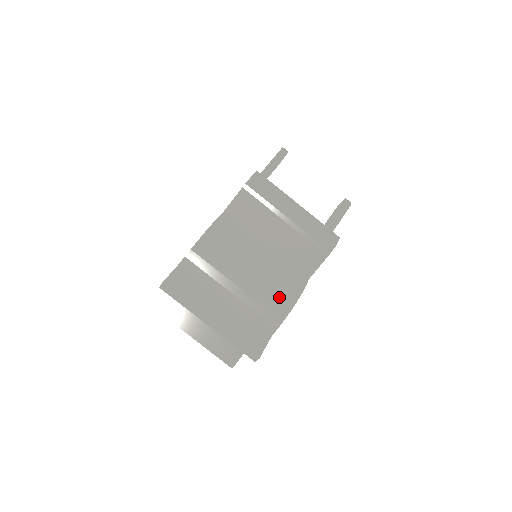
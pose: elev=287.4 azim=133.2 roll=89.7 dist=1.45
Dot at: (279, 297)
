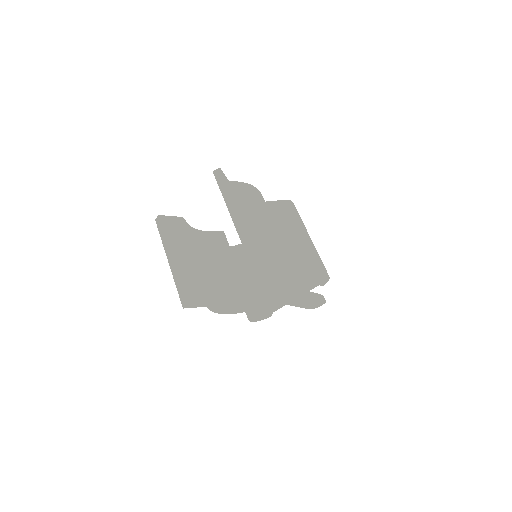
Dot at: (283, 255)
